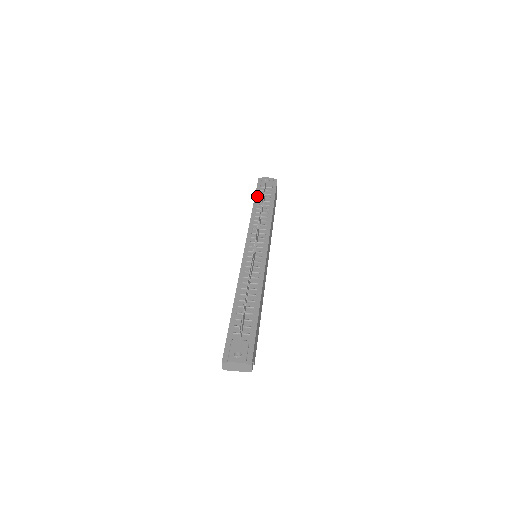
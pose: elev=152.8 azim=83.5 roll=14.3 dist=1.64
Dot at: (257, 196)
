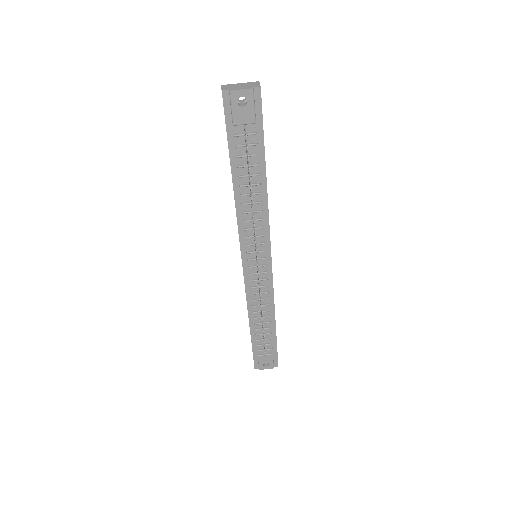
Dot at: (233, 152)
